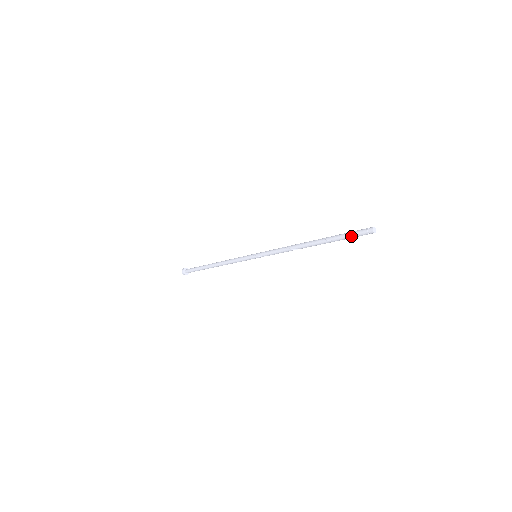
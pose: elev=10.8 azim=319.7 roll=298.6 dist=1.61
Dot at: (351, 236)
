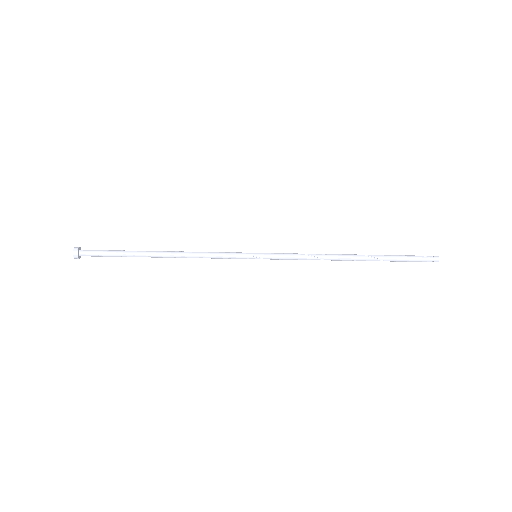
Dot at: (412, 261)
